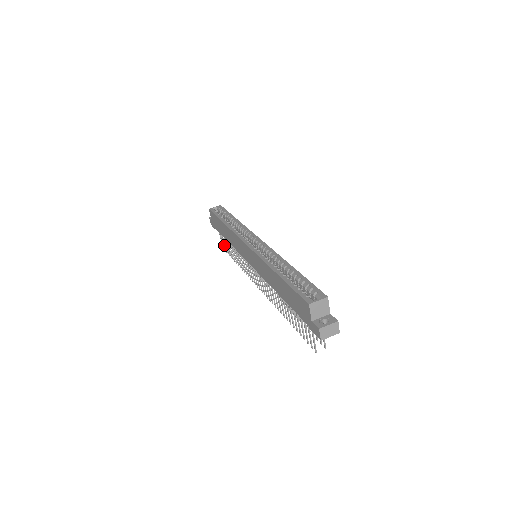
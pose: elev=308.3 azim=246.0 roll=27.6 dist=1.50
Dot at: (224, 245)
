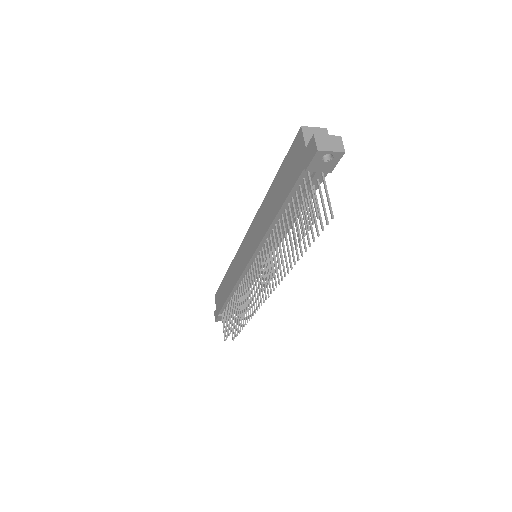
Dot at: (226, 328)
